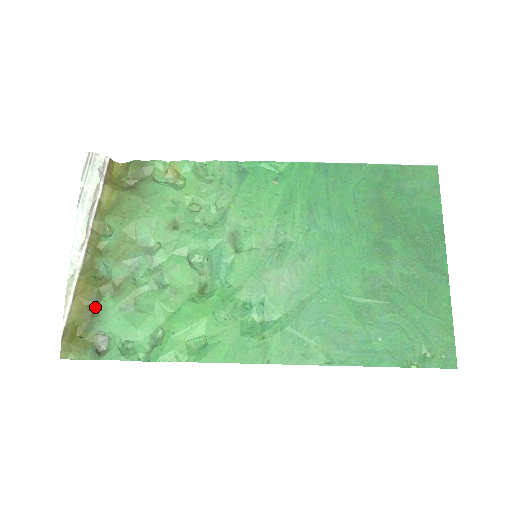
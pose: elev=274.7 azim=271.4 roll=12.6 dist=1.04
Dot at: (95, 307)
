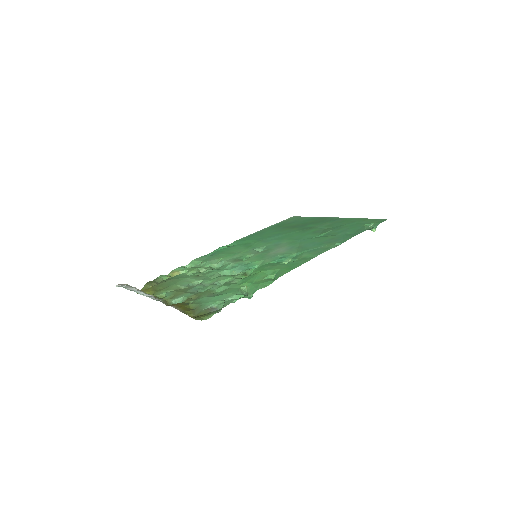
Dot at: (191, 307)
